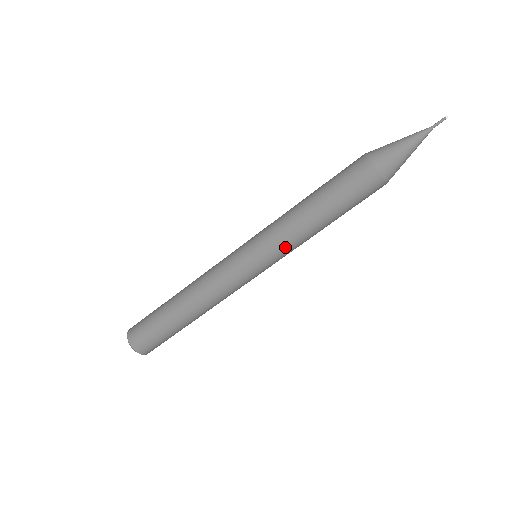
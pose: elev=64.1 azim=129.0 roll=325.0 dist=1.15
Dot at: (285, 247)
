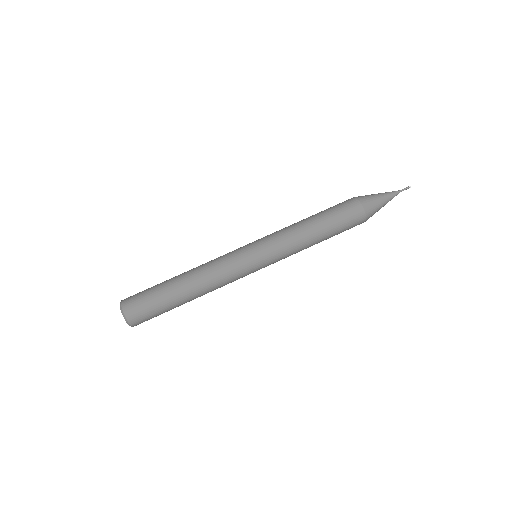
Dot at: (276, 234)
